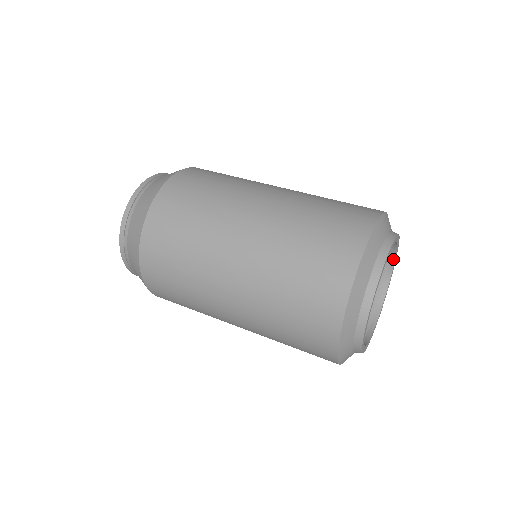
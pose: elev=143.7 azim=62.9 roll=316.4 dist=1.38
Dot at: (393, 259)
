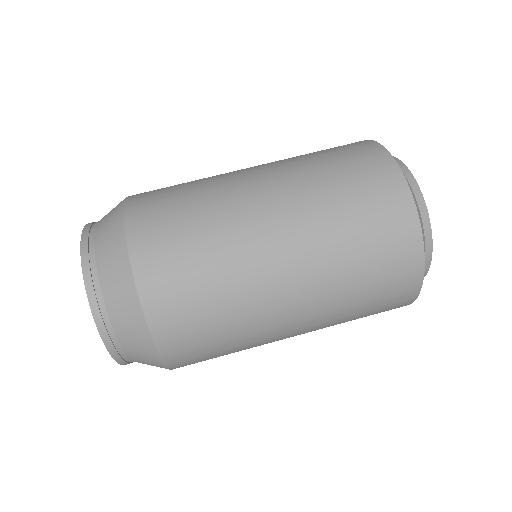
Dot at: occluded
